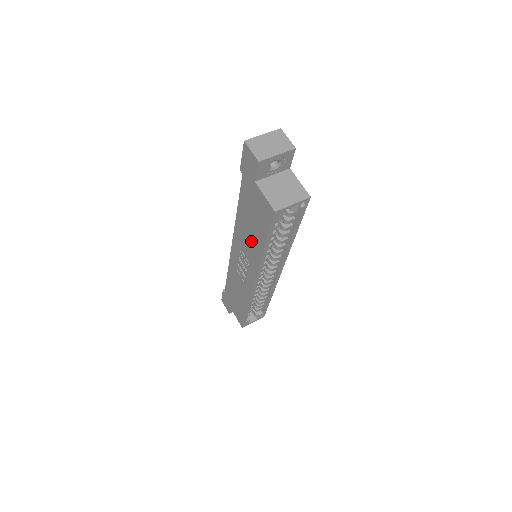
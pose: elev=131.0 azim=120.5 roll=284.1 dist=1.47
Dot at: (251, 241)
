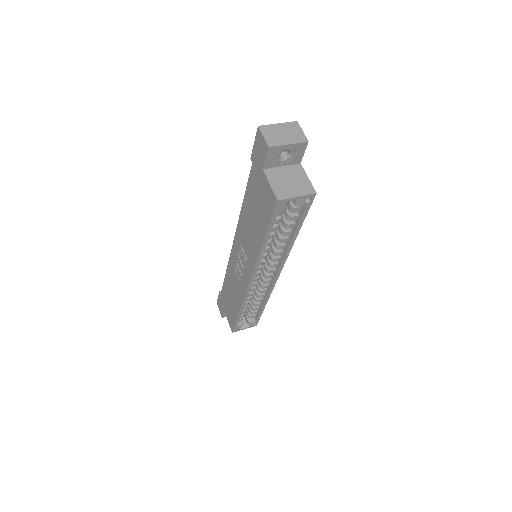
Dot at: (252, 235)
